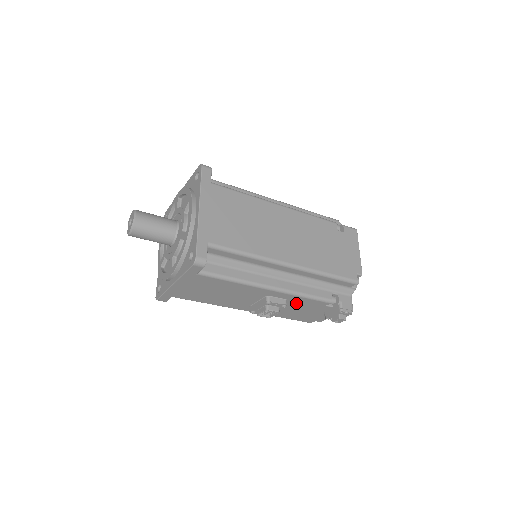
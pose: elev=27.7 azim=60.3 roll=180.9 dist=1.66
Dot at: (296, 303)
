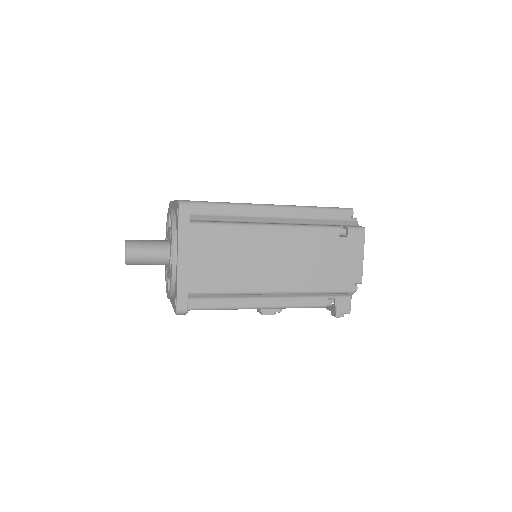
Dot at: occluded
